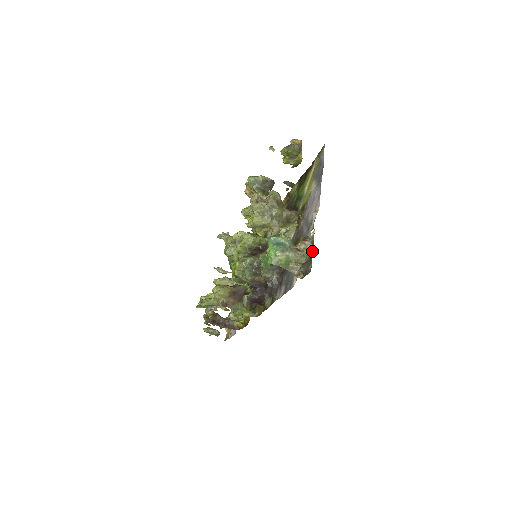
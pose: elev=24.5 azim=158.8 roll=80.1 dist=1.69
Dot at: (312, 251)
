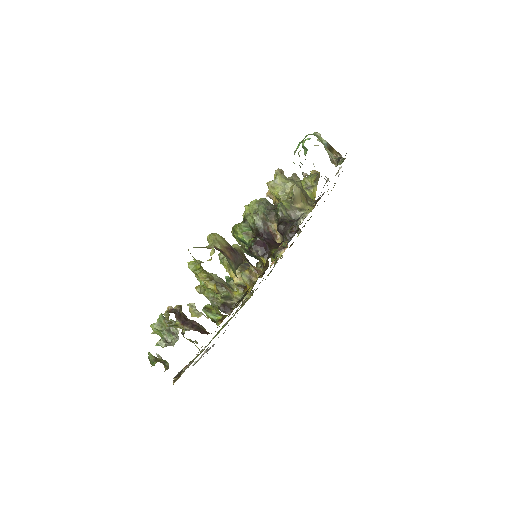
Dot at: occluded
